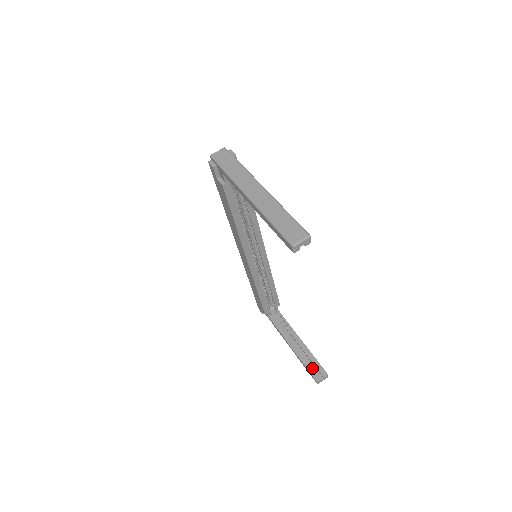
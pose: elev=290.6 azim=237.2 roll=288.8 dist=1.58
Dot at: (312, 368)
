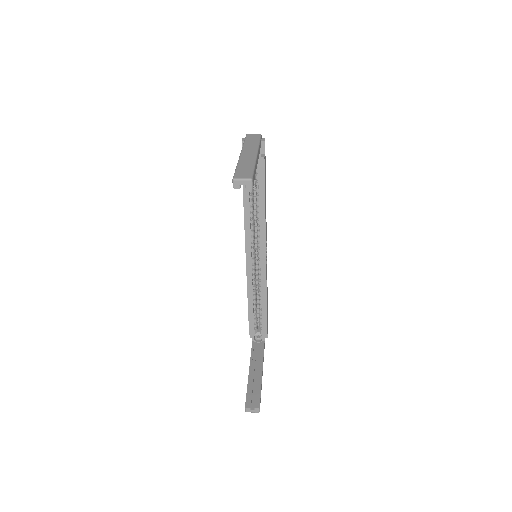
Dot at: (251, 395)
